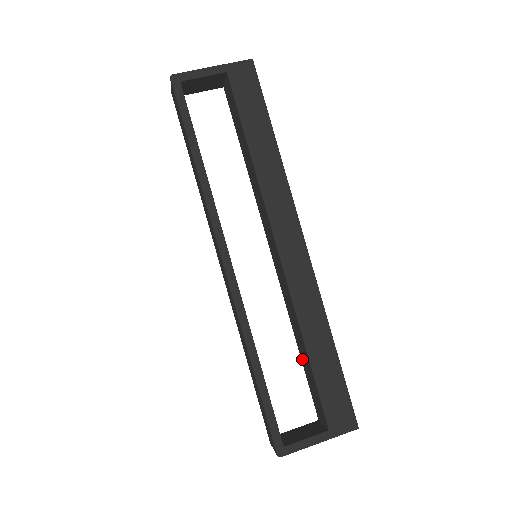
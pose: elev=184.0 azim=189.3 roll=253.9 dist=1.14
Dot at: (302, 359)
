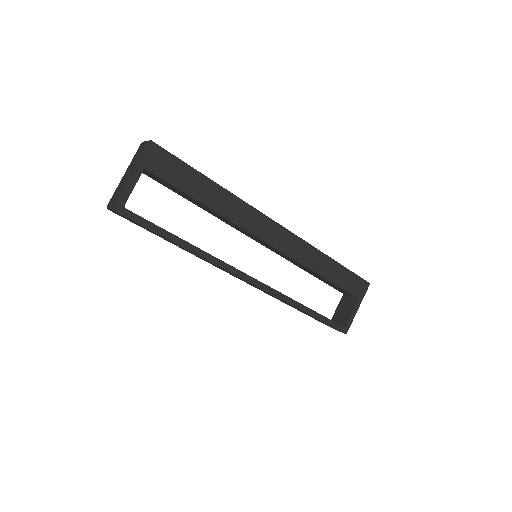
Dot at: (317, 277)
